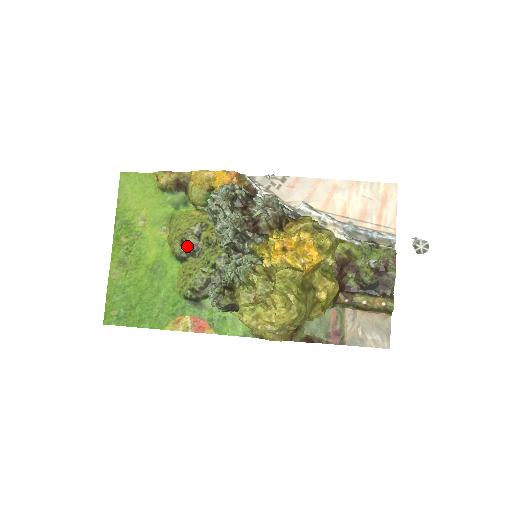
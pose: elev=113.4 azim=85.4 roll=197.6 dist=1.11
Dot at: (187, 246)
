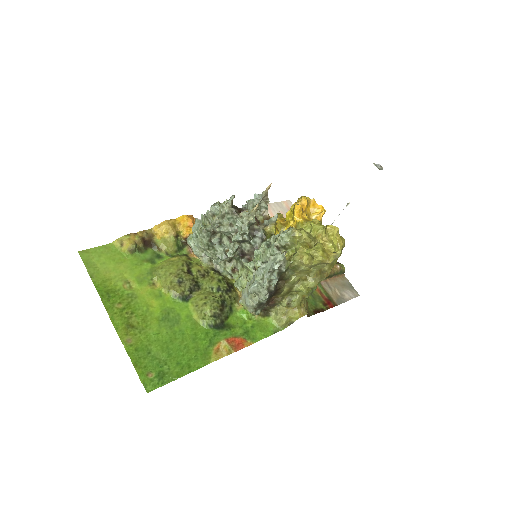
Dot at: (186, 284)
